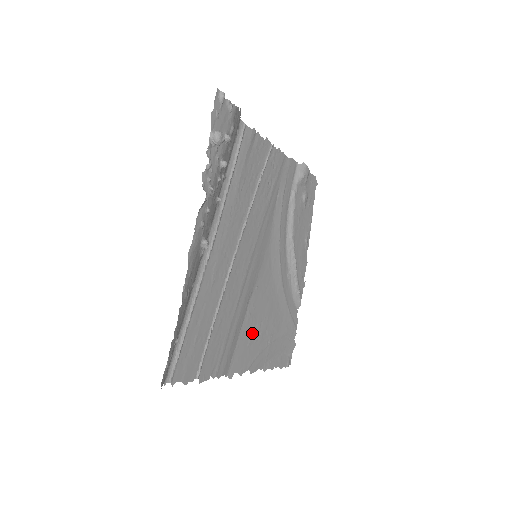
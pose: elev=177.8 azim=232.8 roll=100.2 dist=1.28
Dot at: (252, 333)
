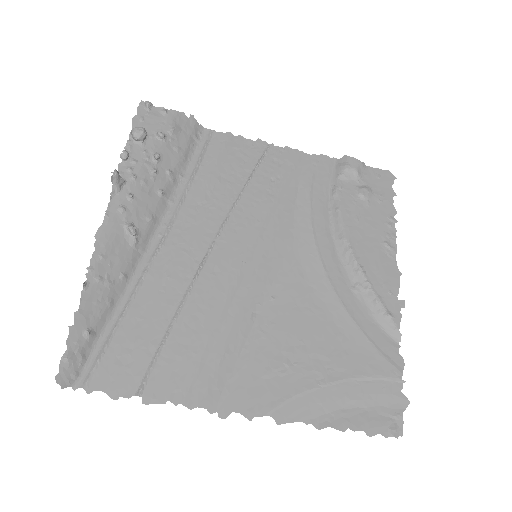
Dot at: (272, 360)
